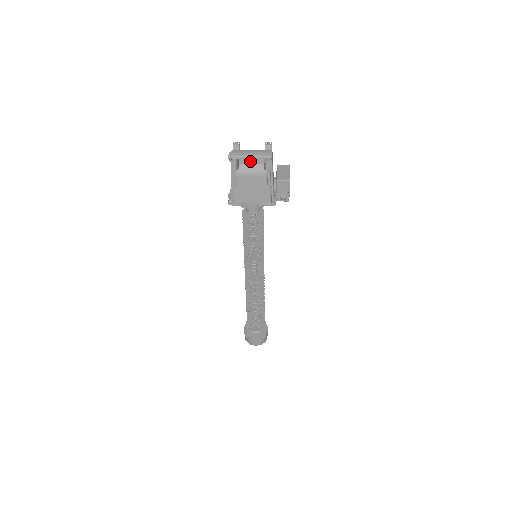
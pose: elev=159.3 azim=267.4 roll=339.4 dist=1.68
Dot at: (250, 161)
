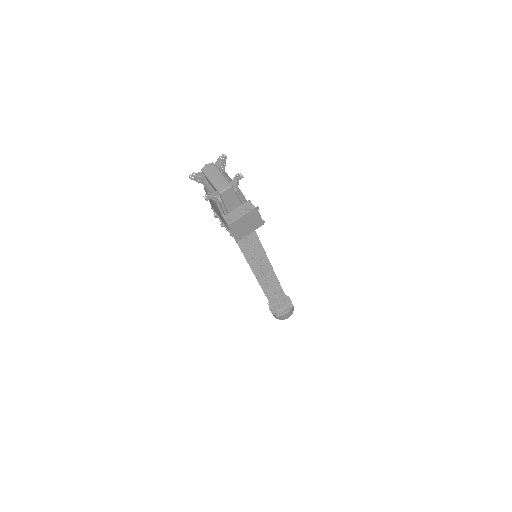
Dot at: (211, 184)
